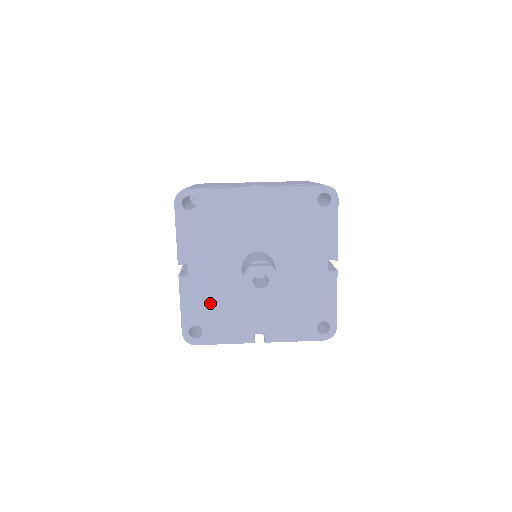
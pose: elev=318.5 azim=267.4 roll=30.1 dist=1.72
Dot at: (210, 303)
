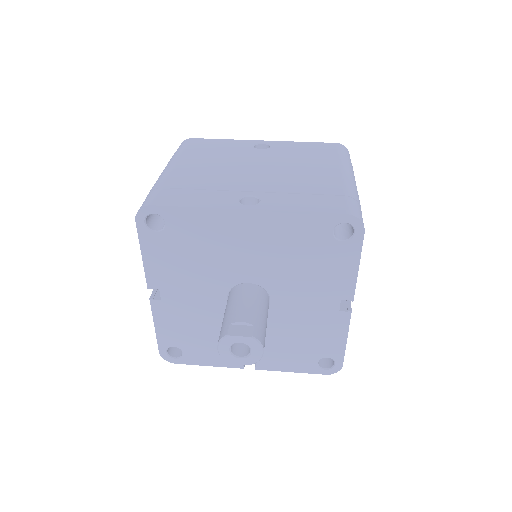
Dot at: (190, 328)
